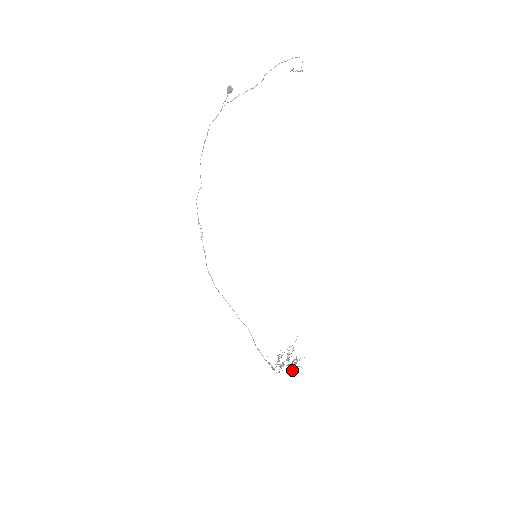
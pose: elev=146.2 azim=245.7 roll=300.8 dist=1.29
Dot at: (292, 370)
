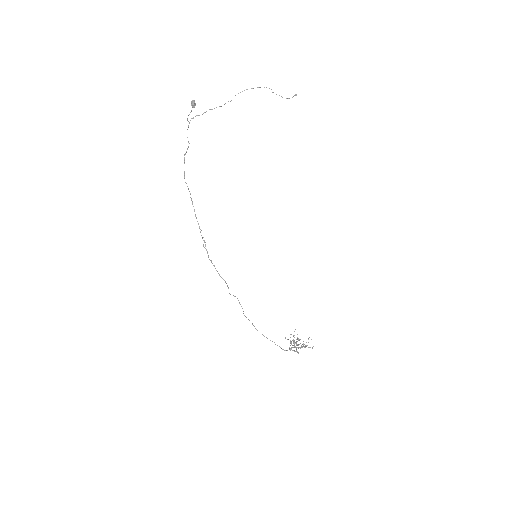
Dot at: (309, 347)
